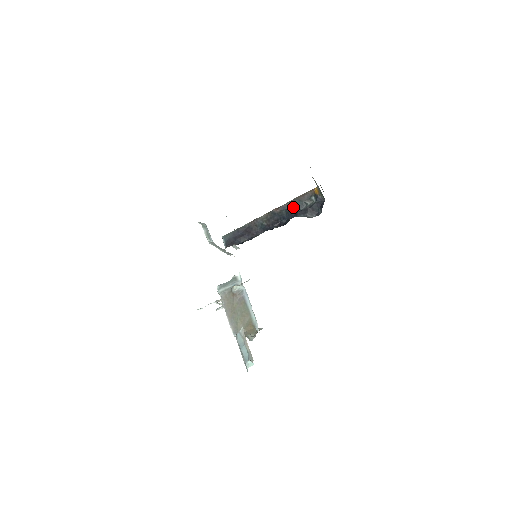
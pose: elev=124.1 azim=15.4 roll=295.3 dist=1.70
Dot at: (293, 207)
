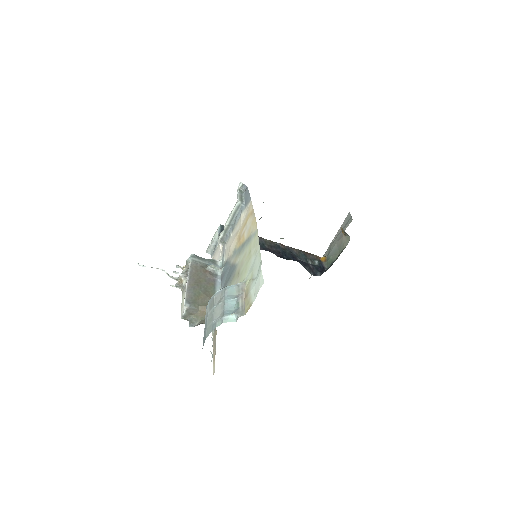
Dot at: (297, 255)
